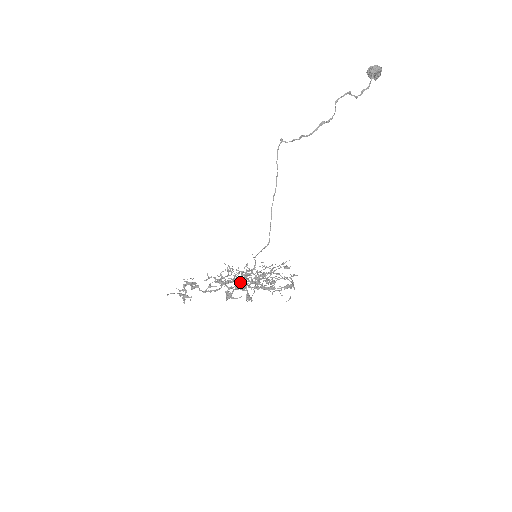
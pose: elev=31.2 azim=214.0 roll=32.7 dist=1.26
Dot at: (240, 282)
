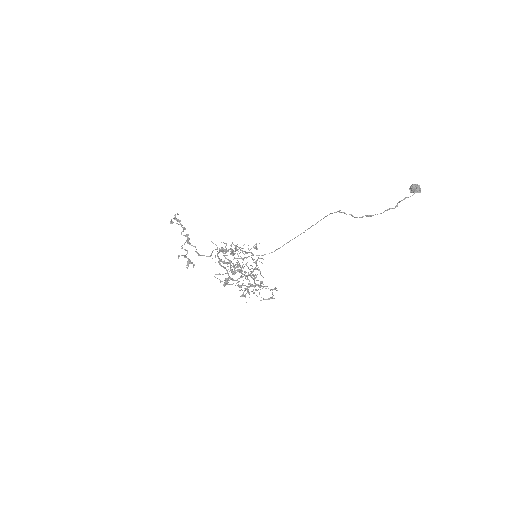
Dot at: occluded
